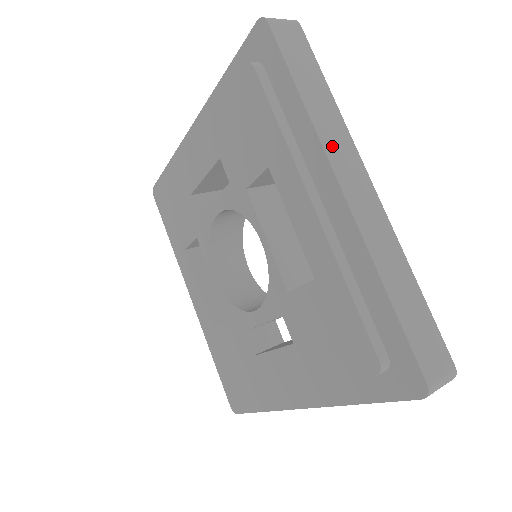
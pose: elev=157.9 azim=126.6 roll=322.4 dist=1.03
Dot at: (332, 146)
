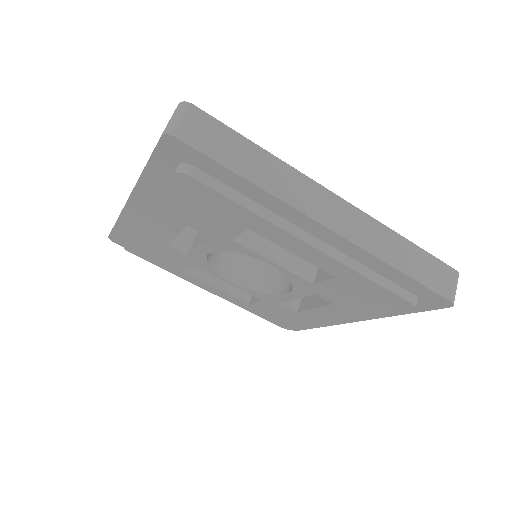
Dot at: (299, 199)
